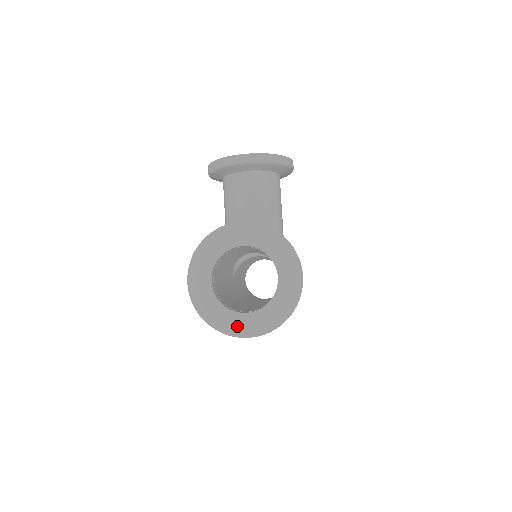
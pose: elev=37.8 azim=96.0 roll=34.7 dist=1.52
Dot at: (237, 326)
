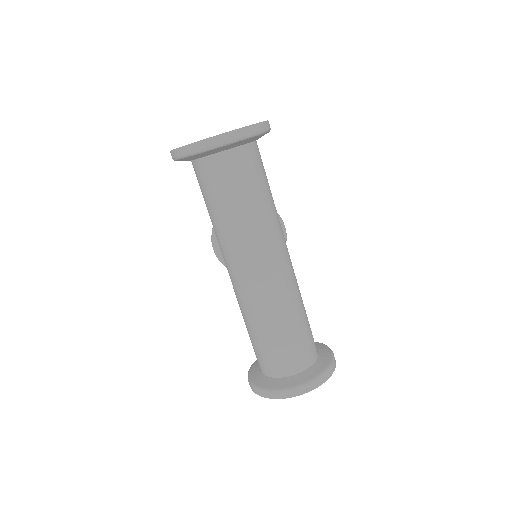
Dot at: occluded
